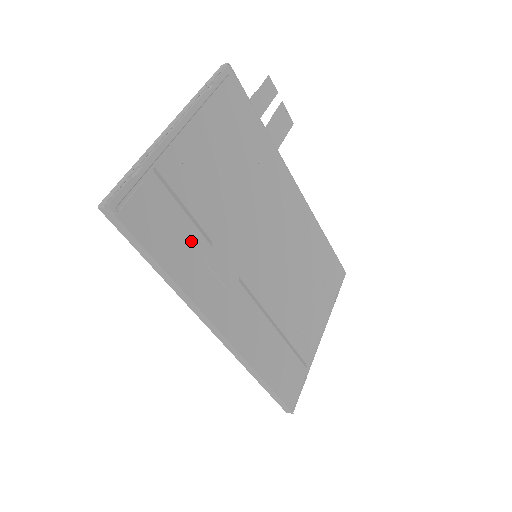
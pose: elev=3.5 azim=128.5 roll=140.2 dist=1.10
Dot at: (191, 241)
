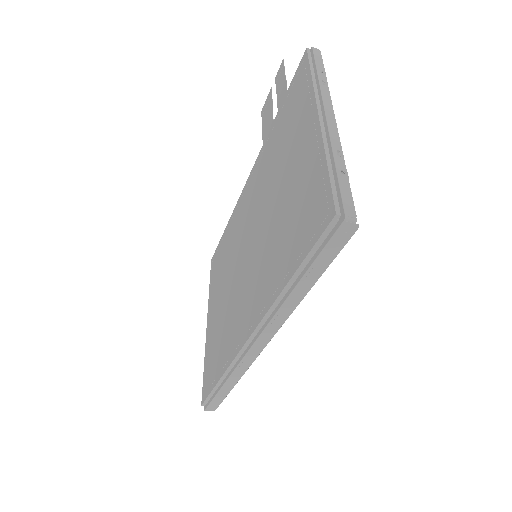
Dot at: occluded
